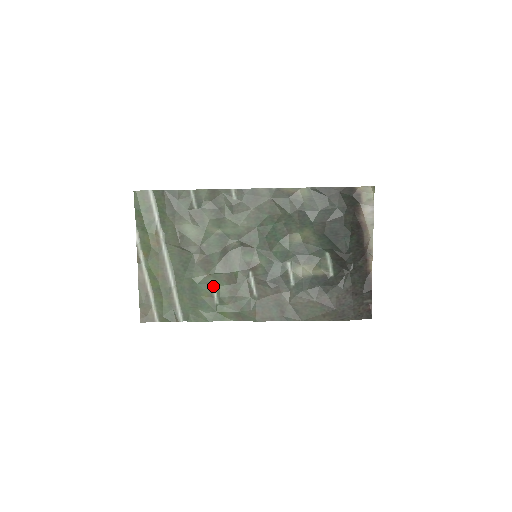
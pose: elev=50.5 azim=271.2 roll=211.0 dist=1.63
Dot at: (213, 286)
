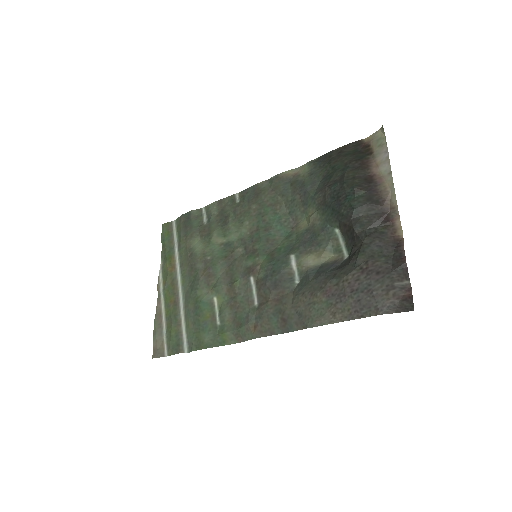
Dot at: (216, 303)
